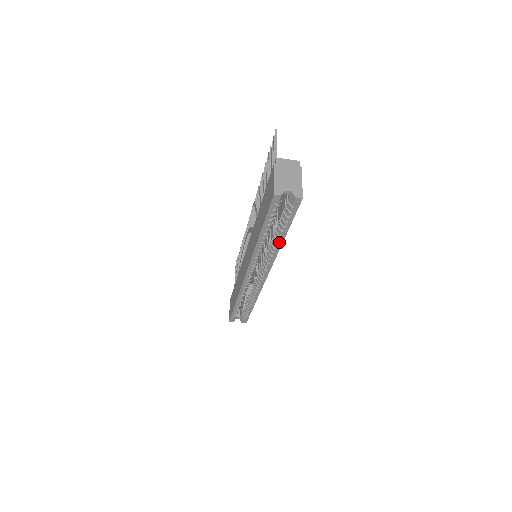
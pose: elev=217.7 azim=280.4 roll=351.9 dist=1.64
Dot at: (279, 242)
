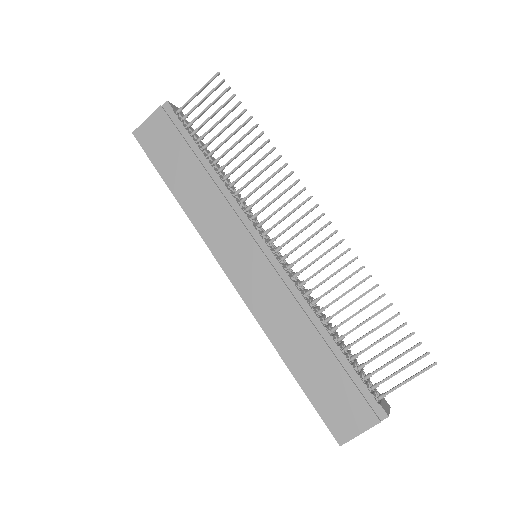
Dot at: occluded
